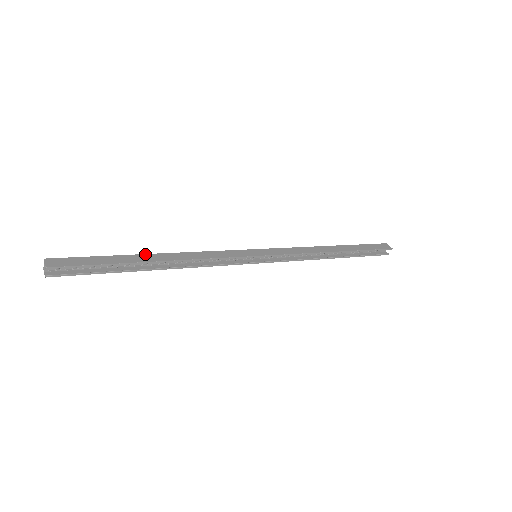
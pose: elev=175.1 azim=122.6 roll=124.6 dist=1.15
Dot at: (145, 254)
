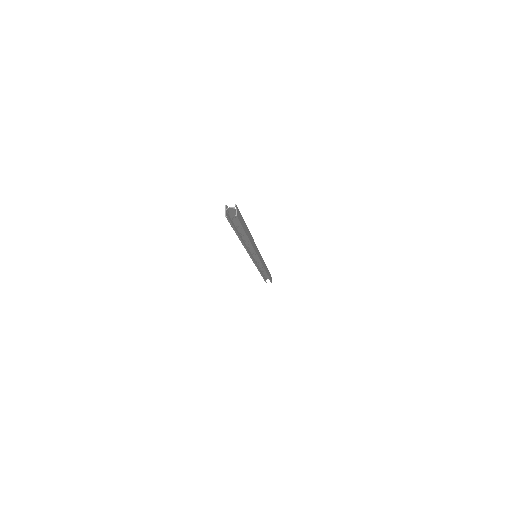
Dot at: (248, 229)
